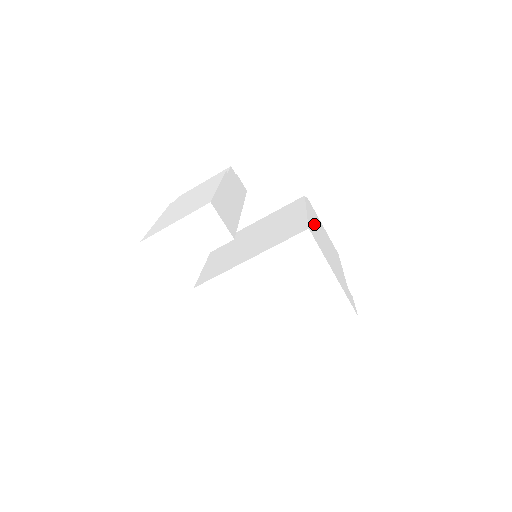
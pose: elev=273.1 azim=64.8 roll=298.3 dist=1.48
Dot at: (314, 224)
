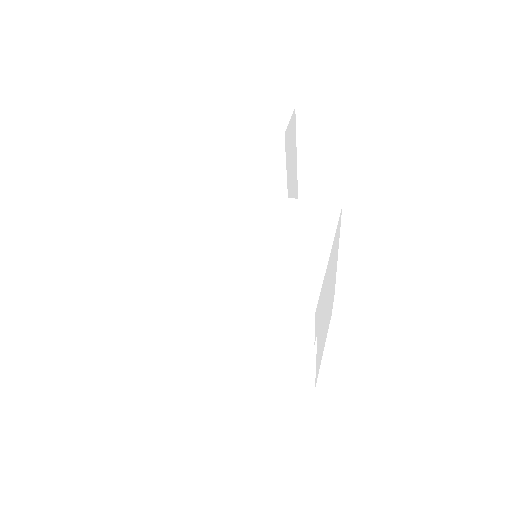
Dot at: (334, 271)
